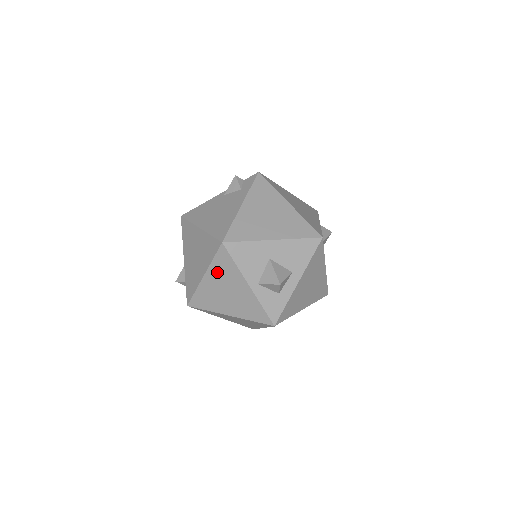
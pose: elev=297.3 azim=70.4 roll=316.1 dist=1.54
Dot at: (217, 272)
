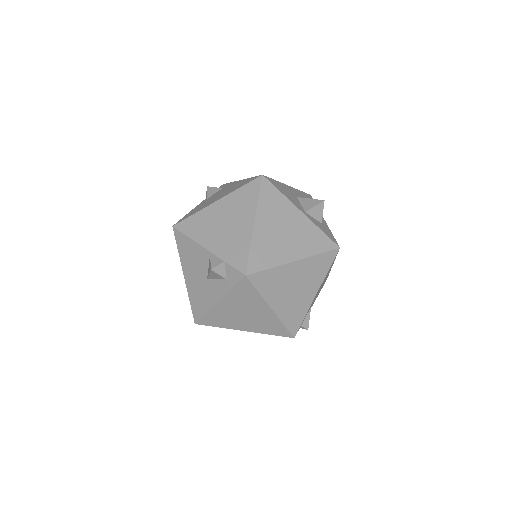
Dot at: (267, 210)
